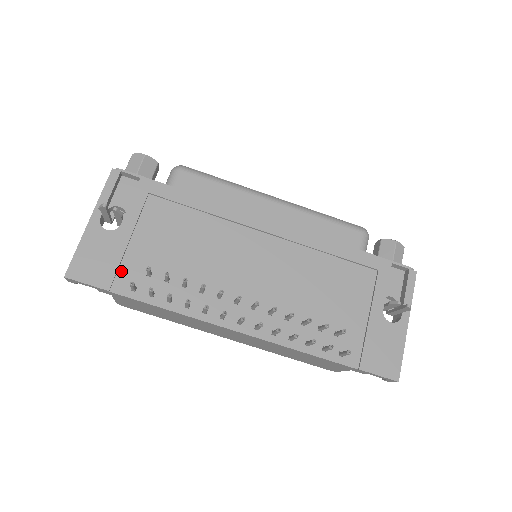
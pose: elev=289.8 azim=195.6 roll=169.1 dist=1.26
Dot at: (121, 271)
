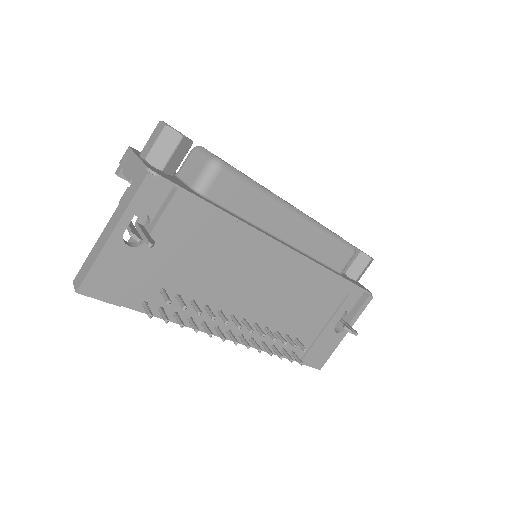
Dot at: (136, 287)
